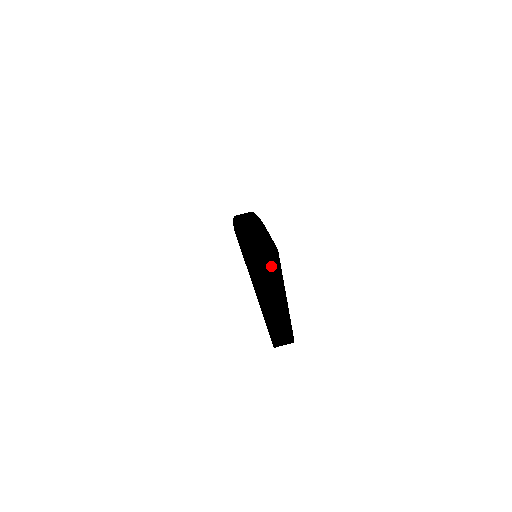
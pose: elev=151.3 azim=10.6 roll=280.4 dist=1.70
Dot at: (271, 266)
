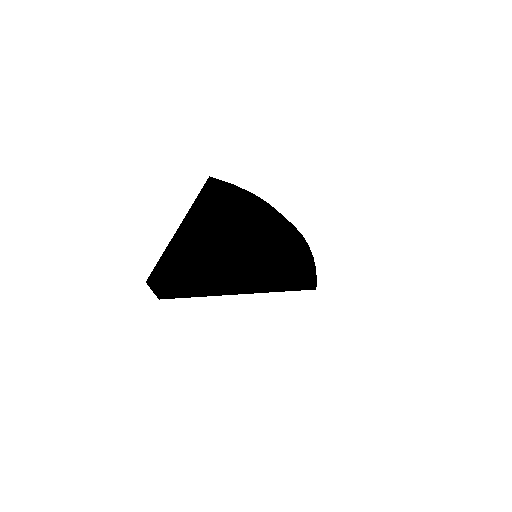
Dot at: (210, 201)
